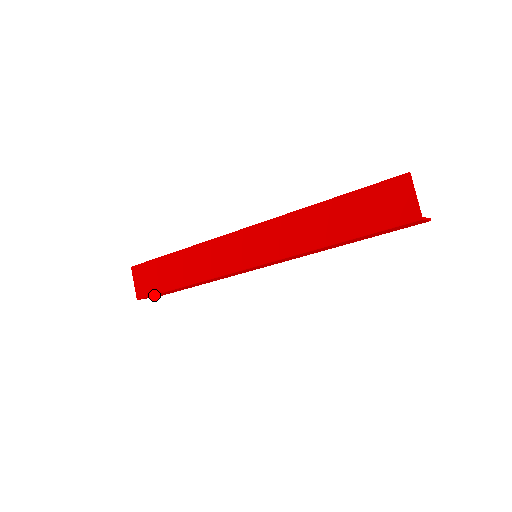
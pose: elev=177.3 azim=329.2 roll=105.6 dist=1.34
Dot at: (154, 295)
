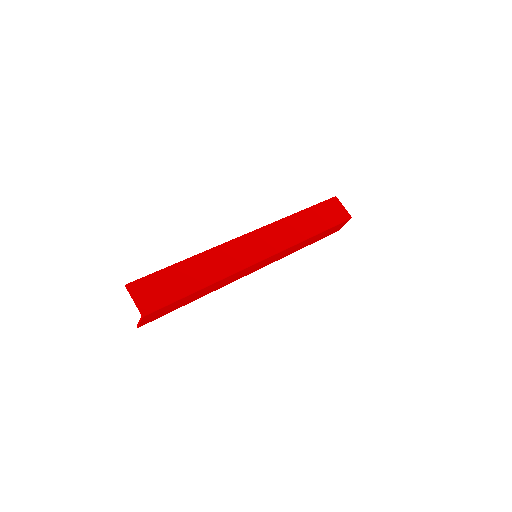
Dot at: (163, 307)
